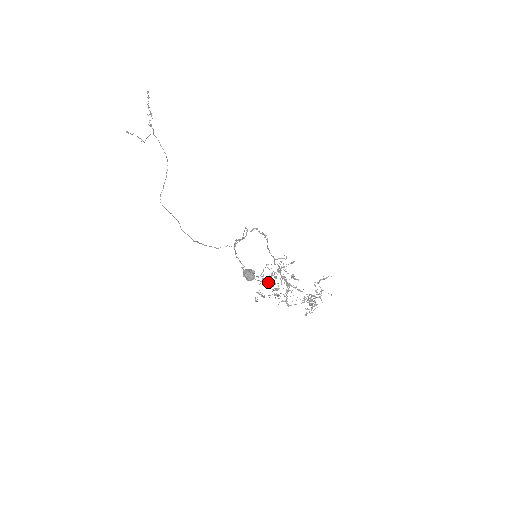
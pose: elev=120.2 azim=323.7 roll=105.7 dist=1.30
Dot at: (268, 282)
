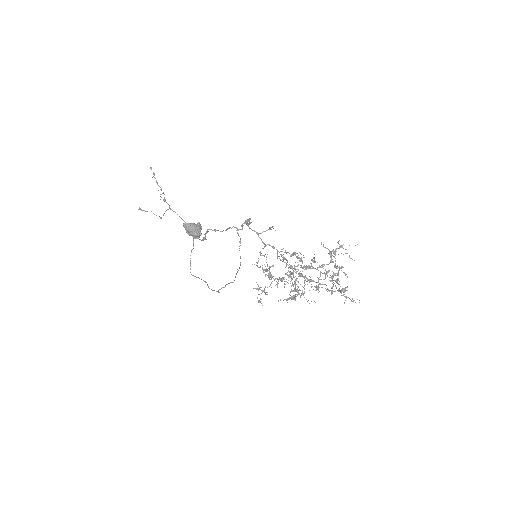
Dot at: (263, 269)
